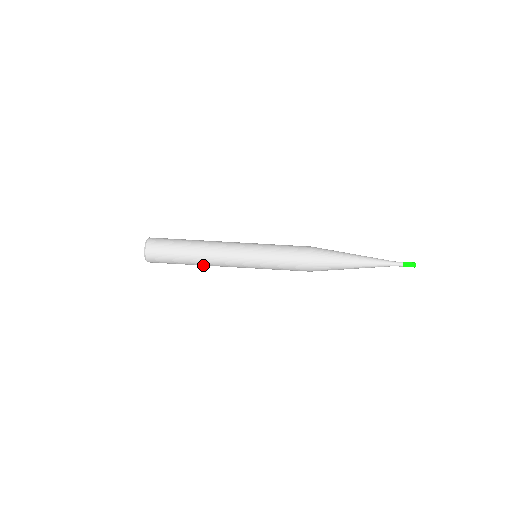
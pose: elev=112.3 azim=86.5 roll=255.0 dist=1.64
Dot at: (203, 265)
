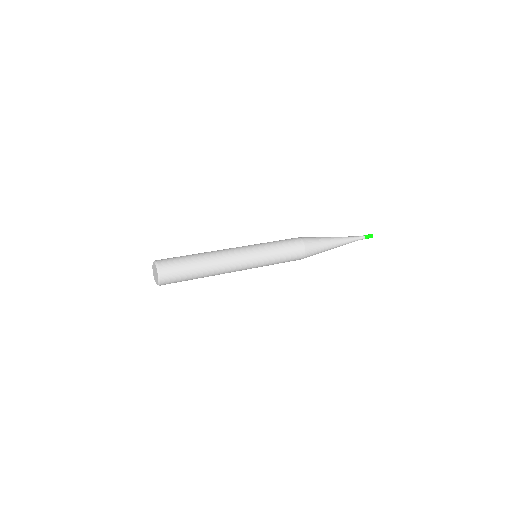
Dot at: (213, 259)
